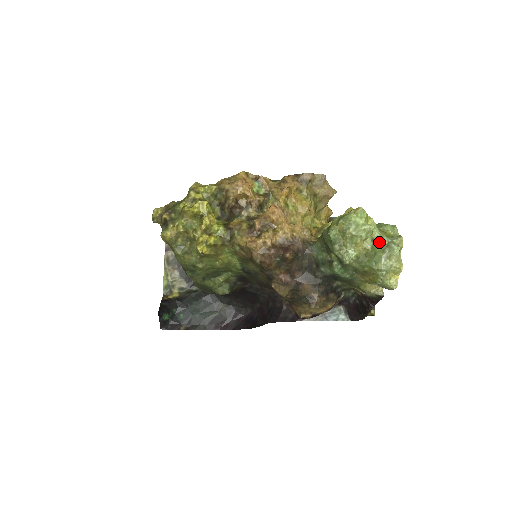
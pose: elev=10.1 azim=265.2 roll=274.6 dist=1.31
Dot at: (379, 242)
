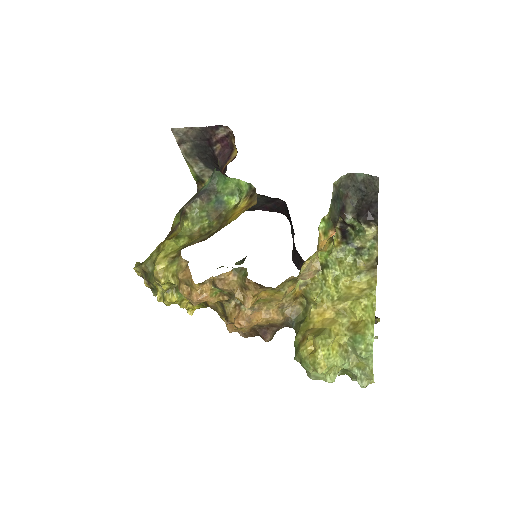
Dot at: (348, 371)
